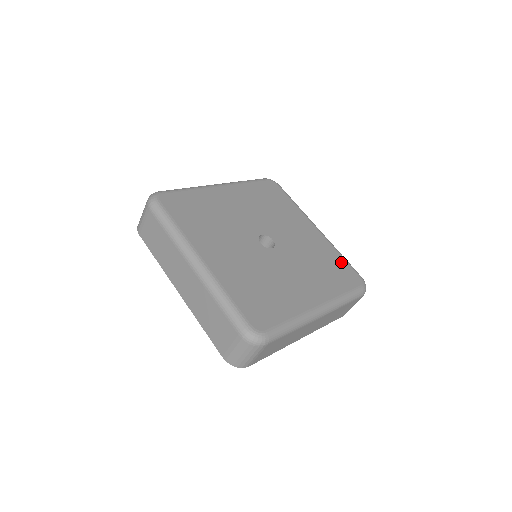
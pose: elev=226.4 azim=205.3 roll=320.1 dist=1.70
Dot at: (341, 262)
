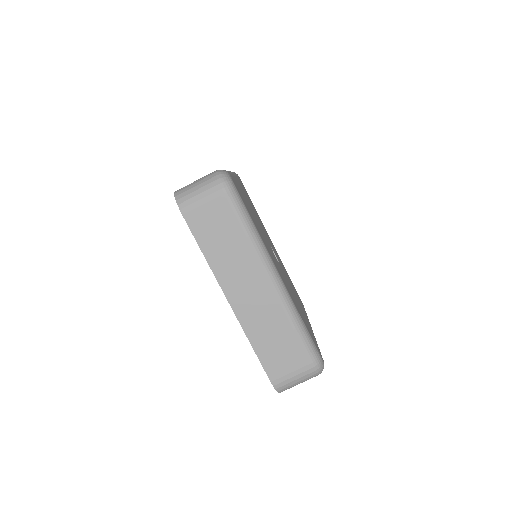
Dot at: (315, 340)
